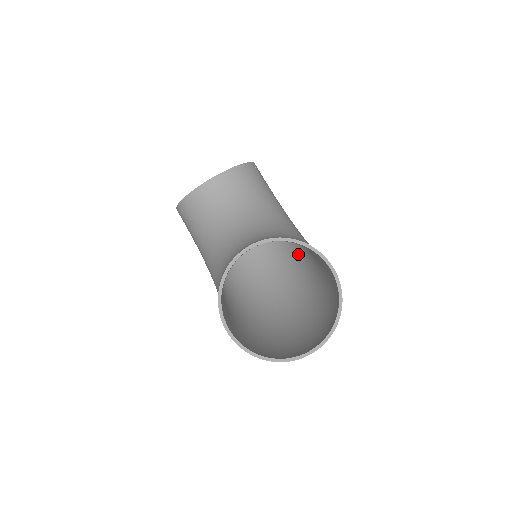
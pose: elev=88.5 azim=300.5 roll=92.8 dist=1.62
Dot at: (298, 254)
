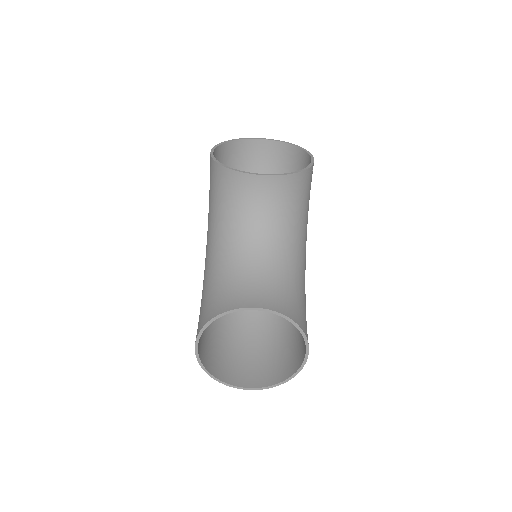
Dot at: occluded
